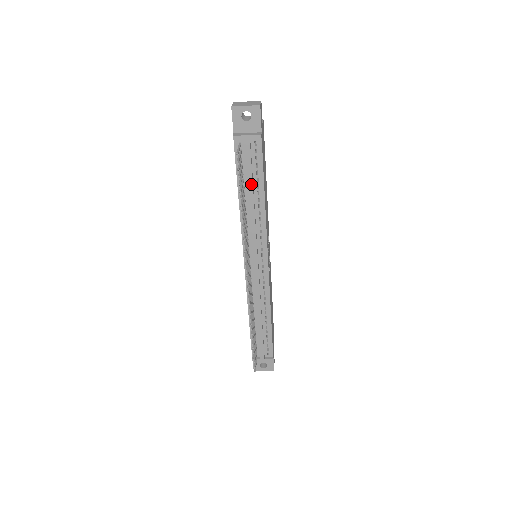
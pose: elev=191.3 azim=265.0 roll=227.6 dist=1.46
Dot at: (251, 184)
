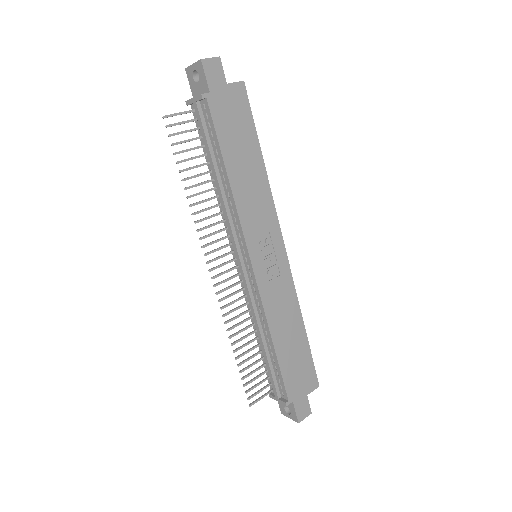
Dot at: (210, 158)
